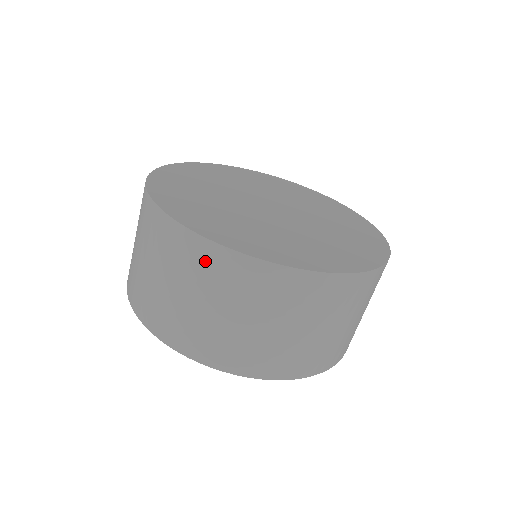
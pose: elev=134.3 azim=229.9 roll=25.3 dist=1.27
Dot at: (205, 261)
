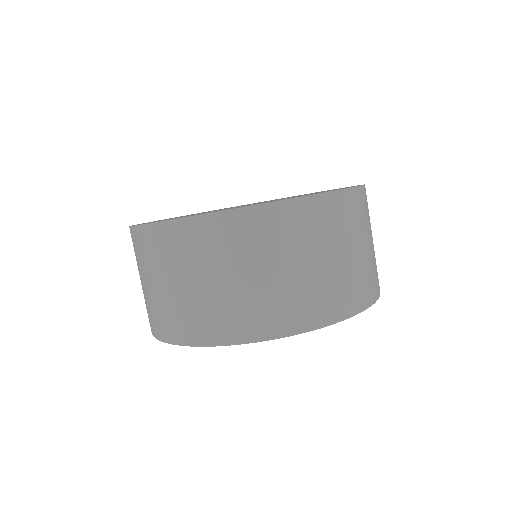
Dot at: (304, 219)
